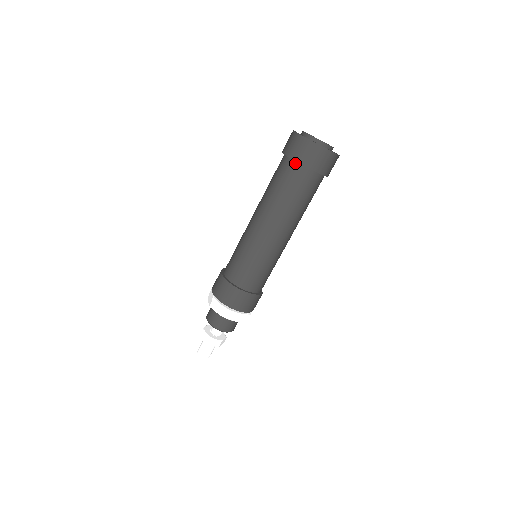
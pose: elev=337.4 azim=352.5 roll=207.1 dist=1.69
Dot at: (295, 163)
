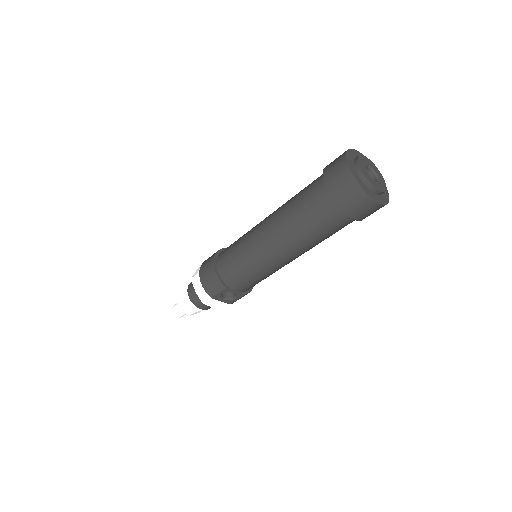
Dot at: occluded
